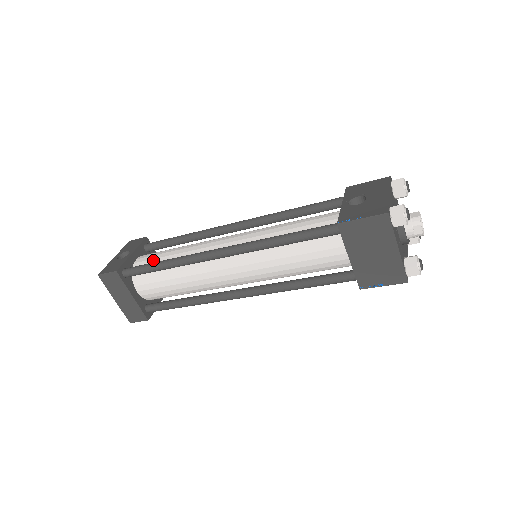
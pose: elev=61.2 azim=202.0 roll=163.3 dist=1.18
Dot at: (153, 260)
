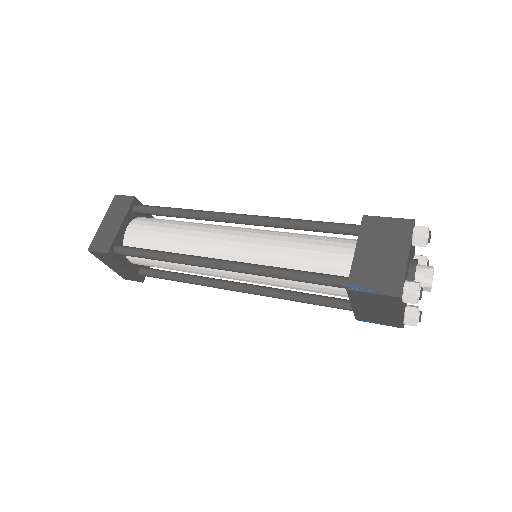
Dot at: occluded
